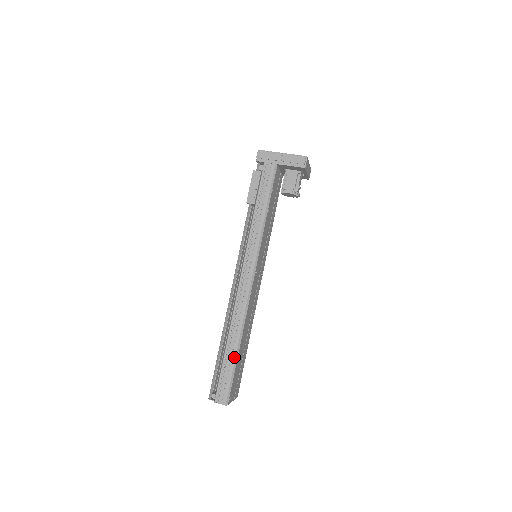
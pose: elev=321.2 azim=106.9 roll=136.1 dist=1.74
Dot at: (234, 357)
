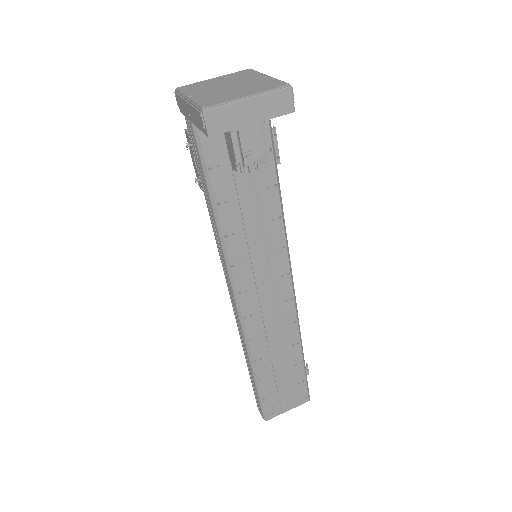
Dot at: (254, 381)
